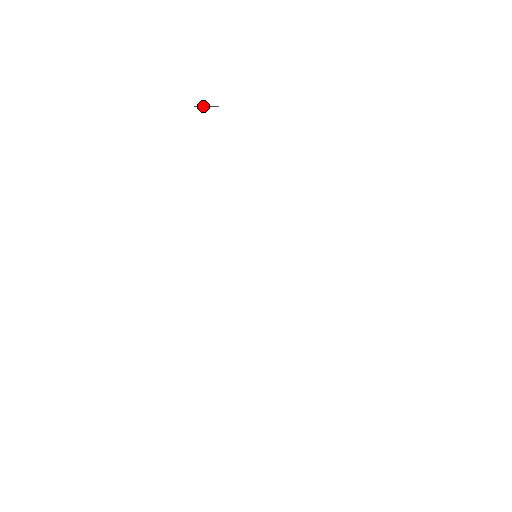
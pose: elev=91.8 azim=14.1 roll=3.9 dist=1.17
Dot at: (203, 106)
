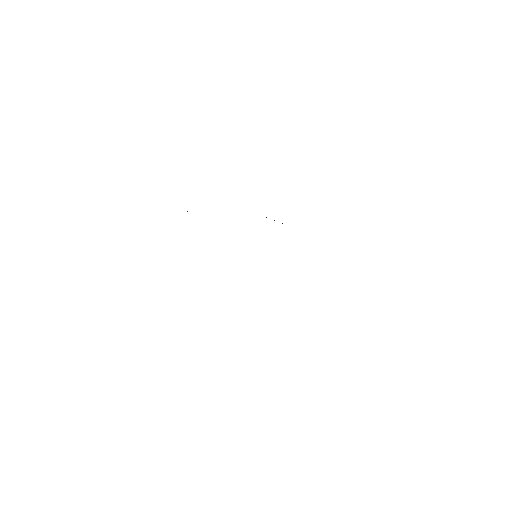
Dot at: occluded
